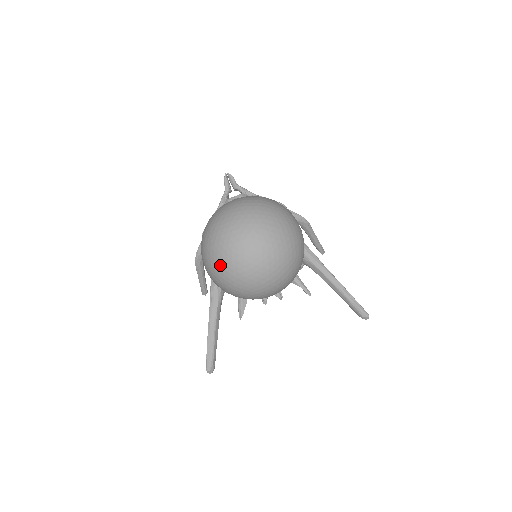
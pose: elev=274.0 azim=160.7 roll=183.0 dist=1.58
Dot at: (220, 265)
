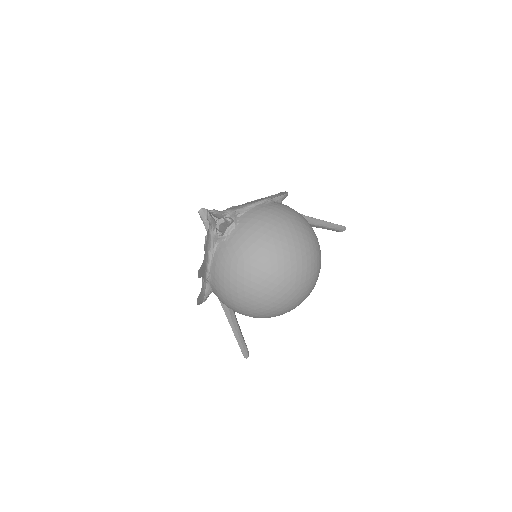
Dot at: (271, 314)
